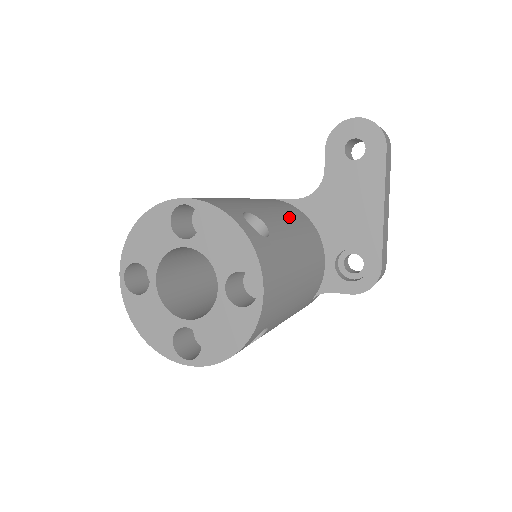
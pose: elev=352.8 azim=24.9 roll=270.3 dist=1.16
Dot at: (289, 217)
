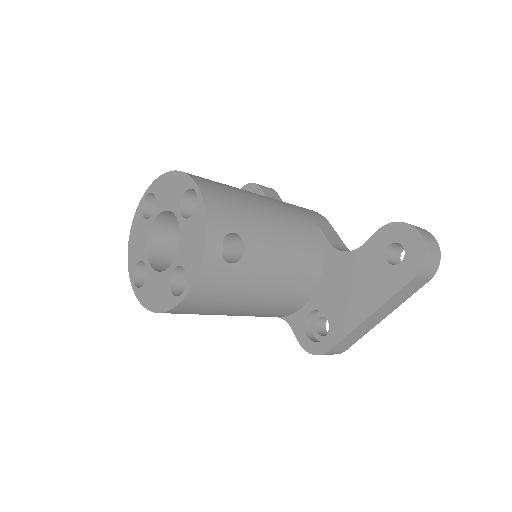
Dot at: (293, 255)
